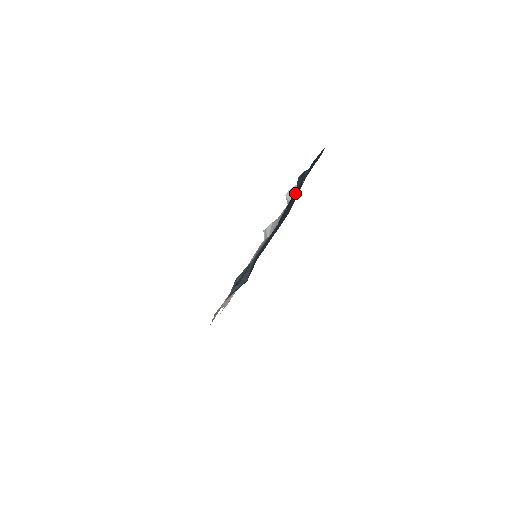
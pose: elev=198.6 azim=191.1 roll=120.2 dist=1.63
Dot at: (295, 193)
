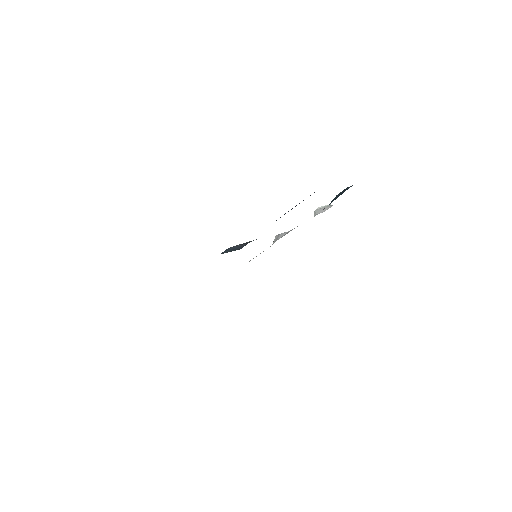
Dot at: occluded
